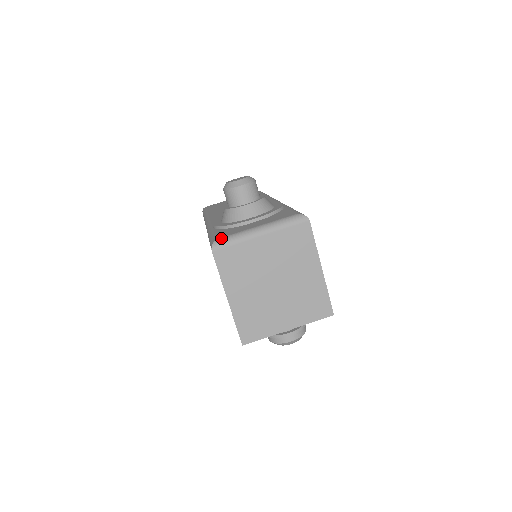
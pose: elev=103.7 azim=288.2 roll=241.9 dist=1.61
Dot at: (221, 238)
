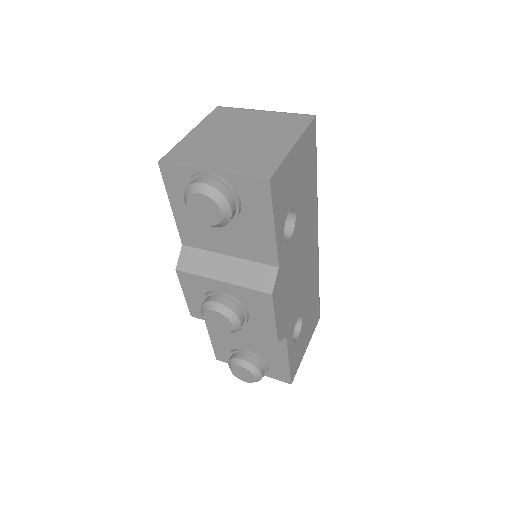
Dot at: occluded
